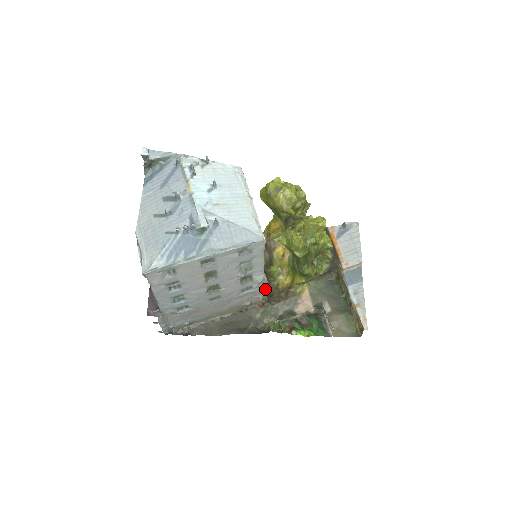
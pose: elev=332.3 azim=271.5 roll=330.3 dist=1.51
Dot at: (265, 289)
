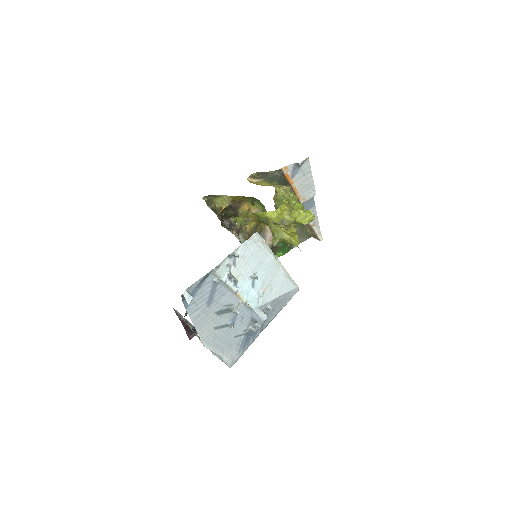
Dot at: occluded
